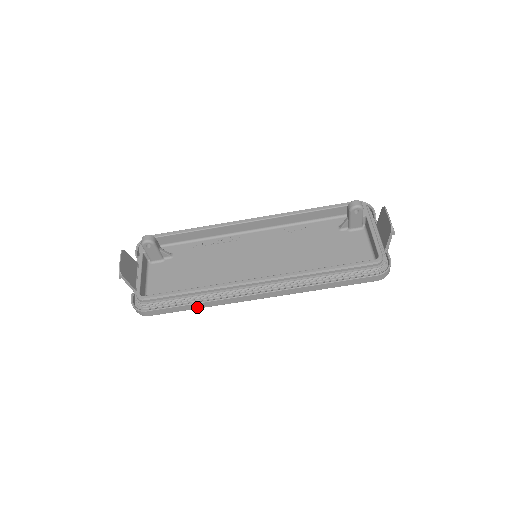
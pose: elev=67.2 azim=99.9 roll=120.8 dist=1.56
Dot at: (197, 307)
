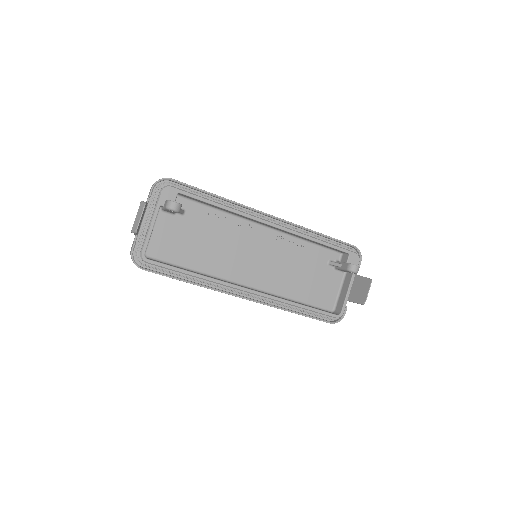
Dot at: occluded
